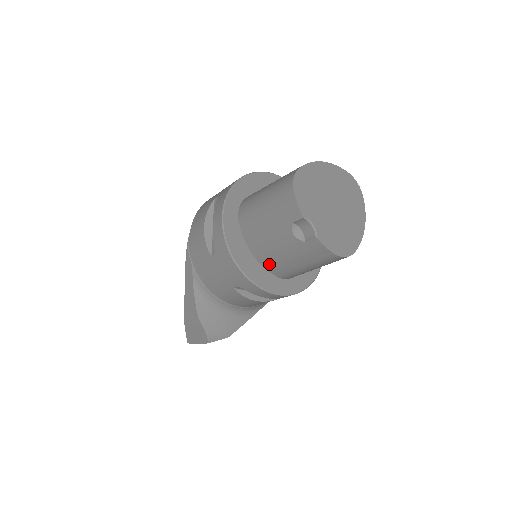
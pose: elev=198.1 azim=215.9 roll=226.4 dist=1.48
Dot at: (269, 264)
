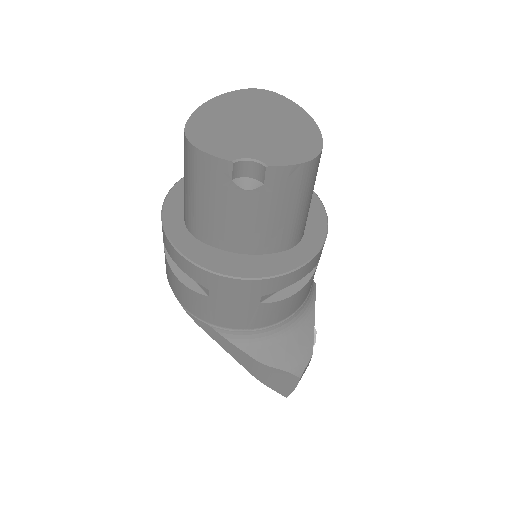
Dot at: (264, 246)
